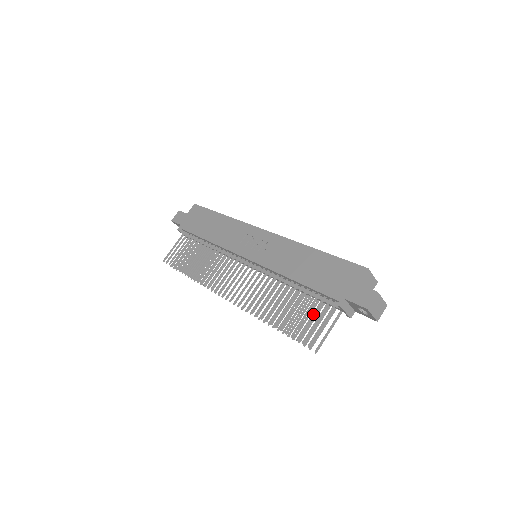
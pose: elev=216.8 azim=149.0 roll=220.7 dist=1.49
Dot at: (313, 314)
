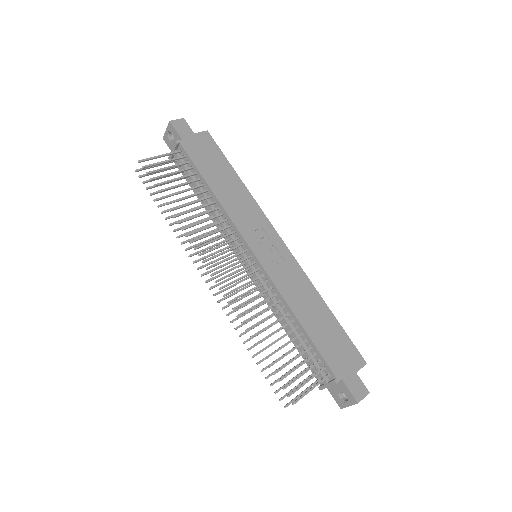
Dot at: (306, 372)
